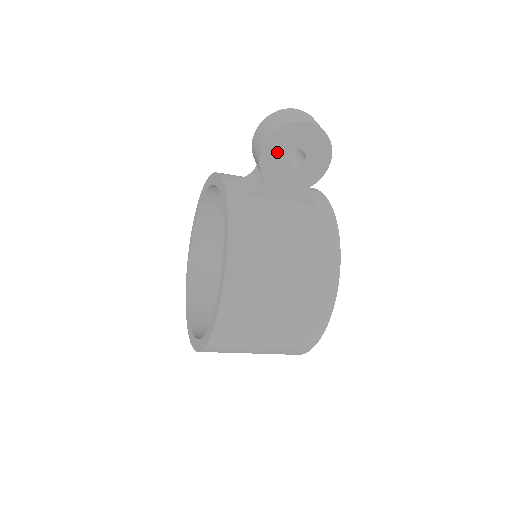
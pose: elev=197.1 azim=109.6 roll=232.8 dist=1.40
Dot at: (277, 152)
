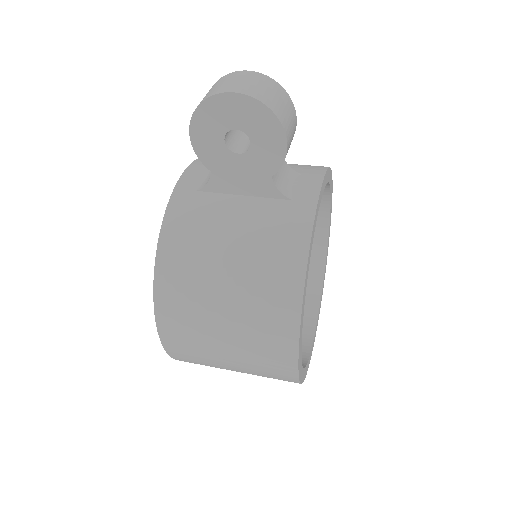
Dot at: (210, 136)
